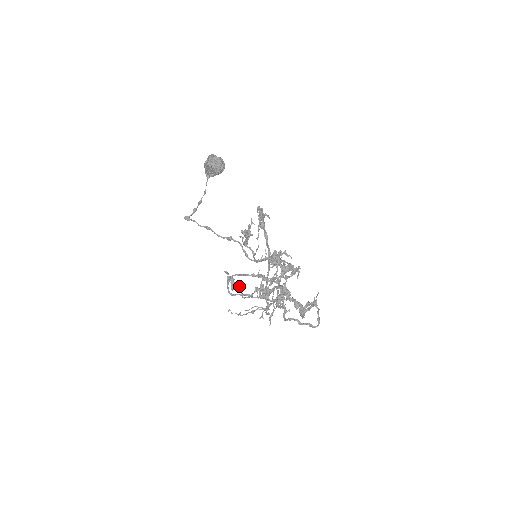
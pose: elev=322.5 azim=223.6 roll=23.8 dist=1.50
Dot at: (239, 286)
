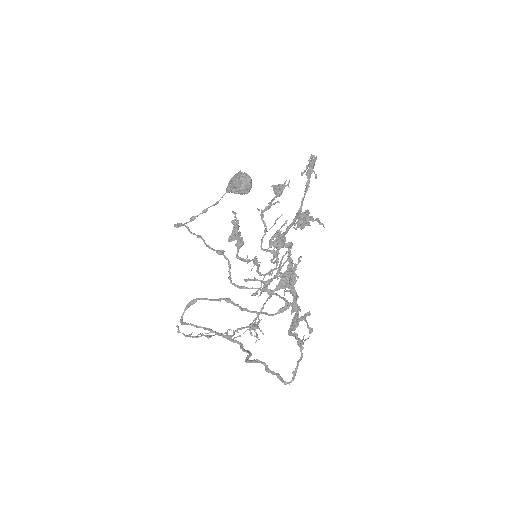
Dot at: (240, 239)
